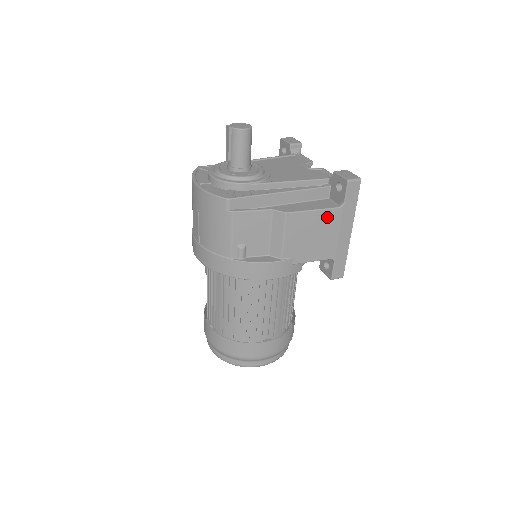
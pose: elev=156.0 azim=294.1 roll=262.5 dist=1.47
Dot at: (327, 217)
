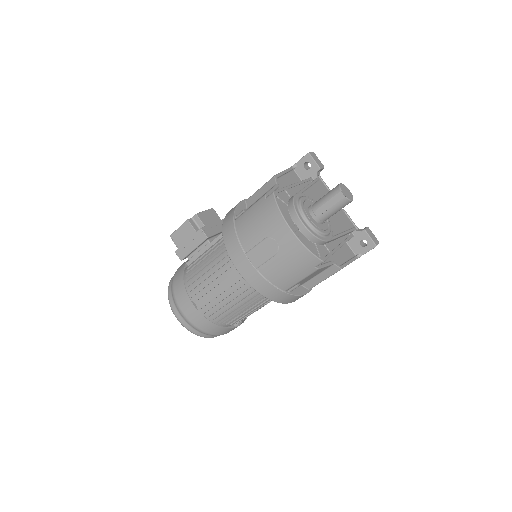
Dot at: occluded
